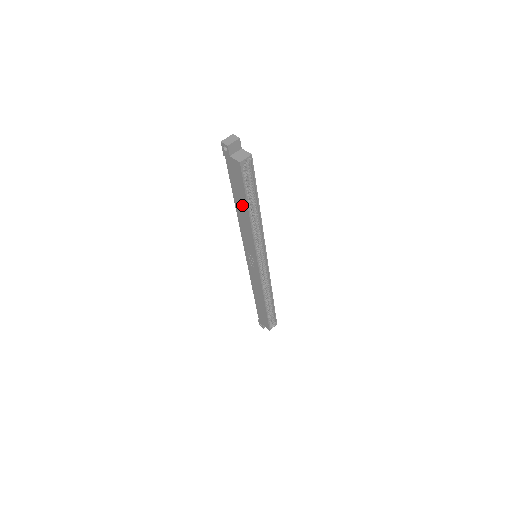
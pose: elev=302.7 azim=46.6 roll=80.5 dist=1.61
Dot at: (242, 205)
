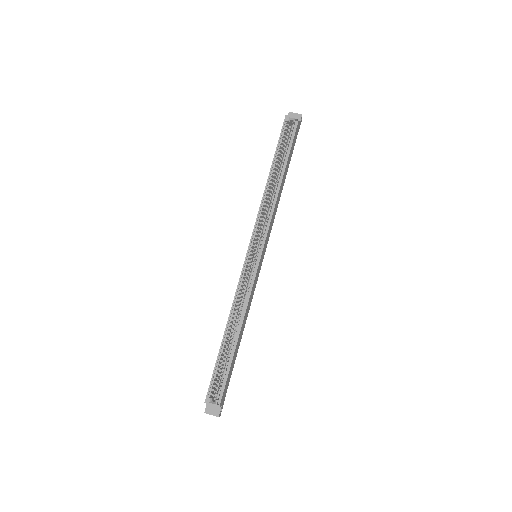
Dot at: occluded
